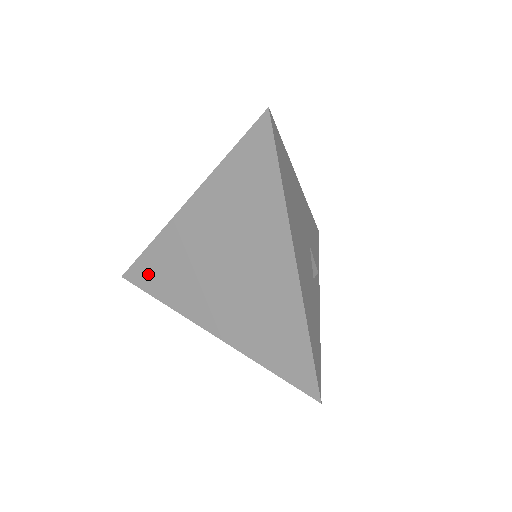
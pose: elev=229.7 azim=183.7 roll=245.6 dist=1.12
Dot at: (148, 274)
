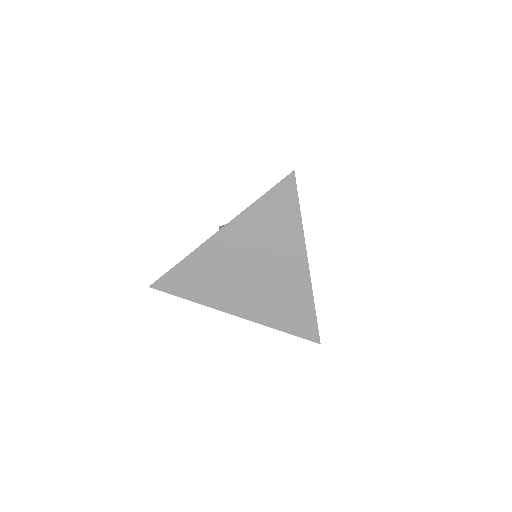
Dot at: (178, 282)
